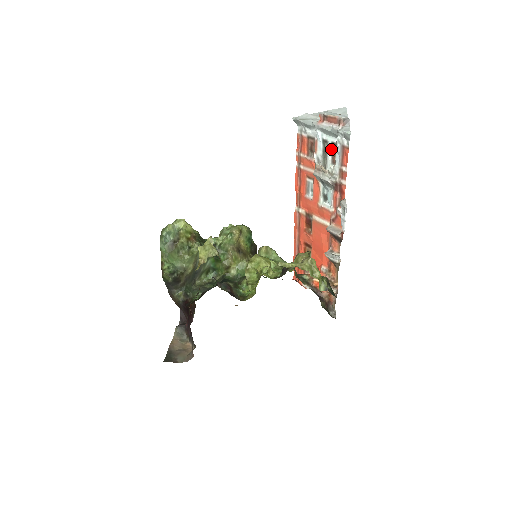
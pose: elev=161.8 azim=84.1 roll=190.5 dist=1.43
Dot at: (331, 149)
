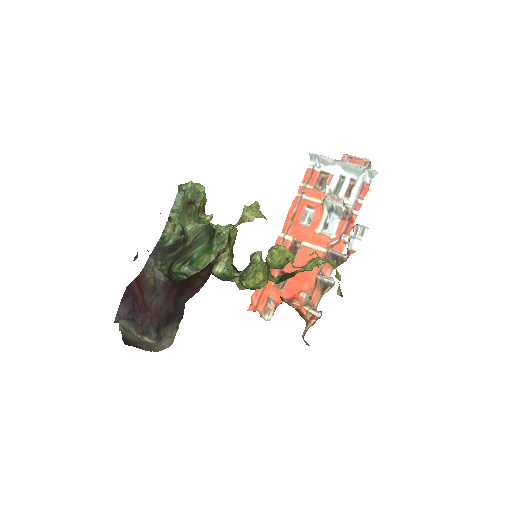
Dot at: (348, 184)
